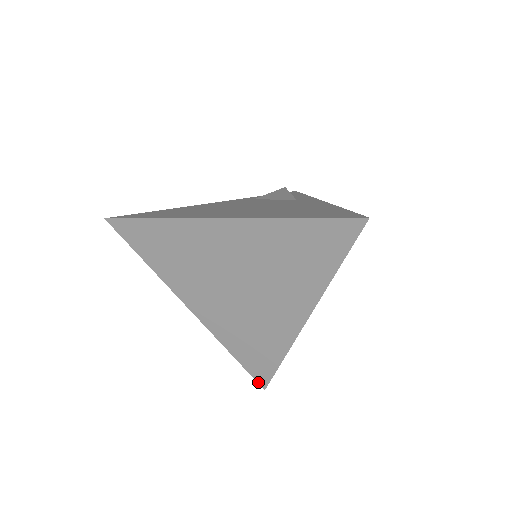
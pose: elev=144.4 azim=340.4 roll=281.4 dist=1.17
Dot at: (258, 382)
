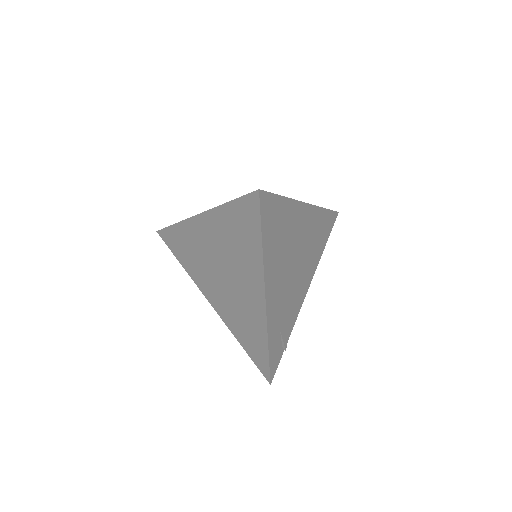
Dot at: (264, 375)
